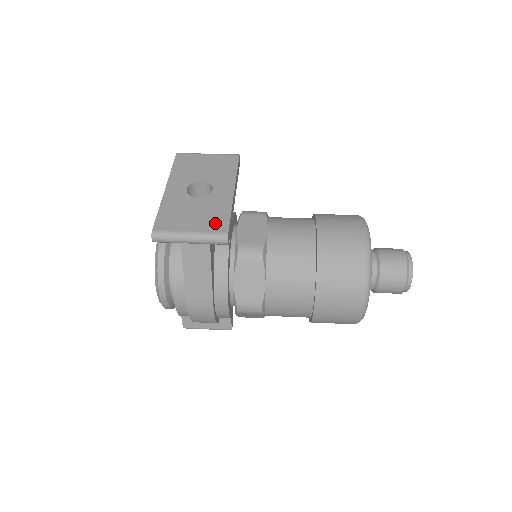
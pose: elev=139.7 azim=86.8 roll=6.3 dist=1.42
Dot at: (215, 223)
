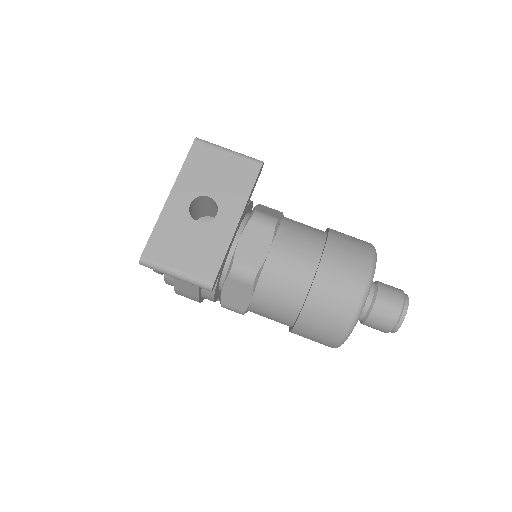
Dot at: (205, 266)
